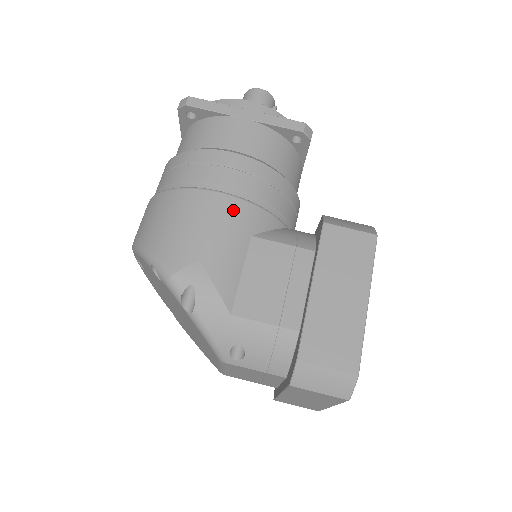
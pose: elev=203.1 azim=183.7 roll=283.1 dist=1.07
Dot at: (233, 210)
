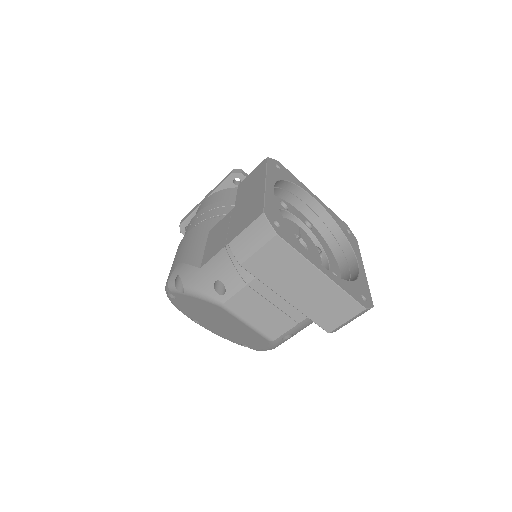
Dot at: (196, 230)
